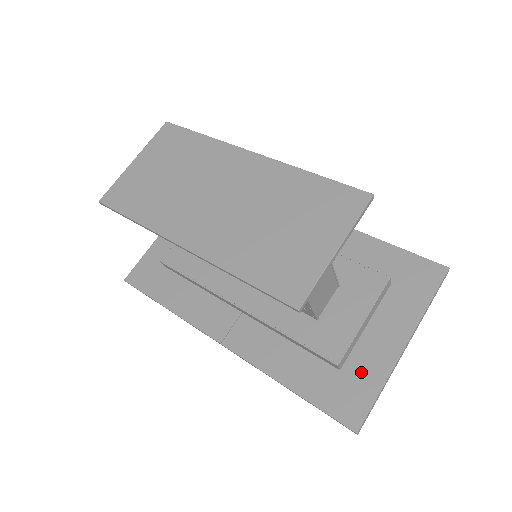
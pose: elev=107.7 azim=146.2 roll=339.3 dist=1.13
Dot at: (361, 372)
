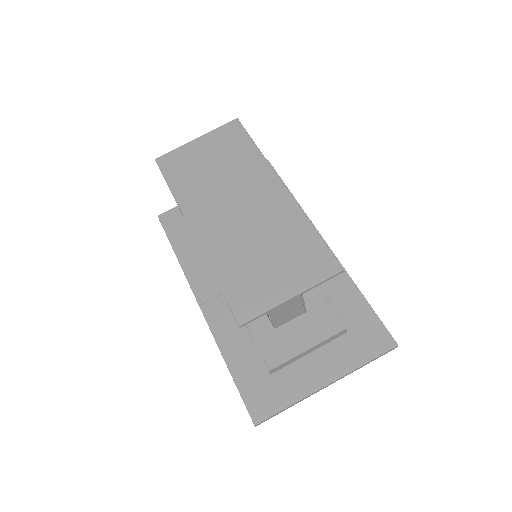
Dot at: (284, 385)
